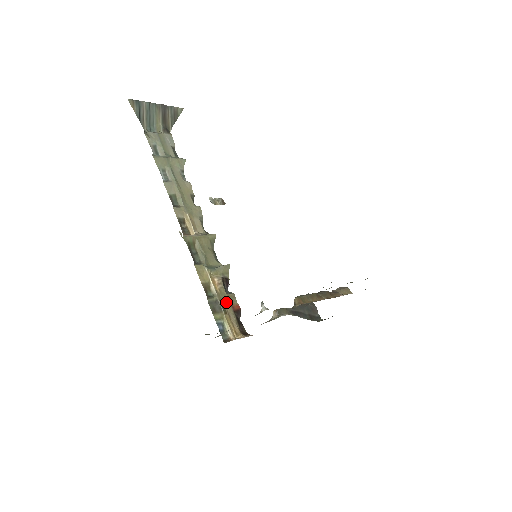
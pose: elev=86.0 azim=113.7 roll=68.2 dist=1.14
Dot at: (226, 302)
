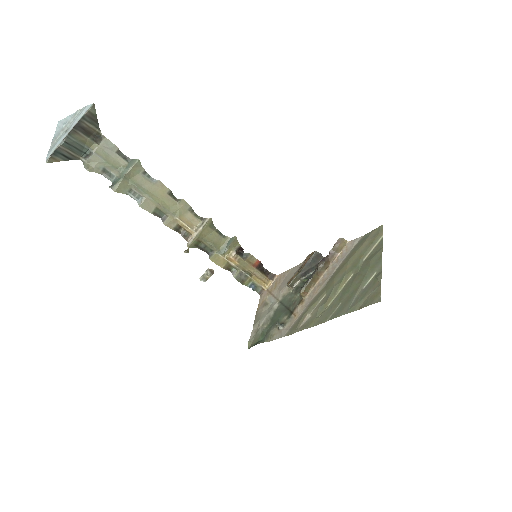
Dot at: (248, 267)
